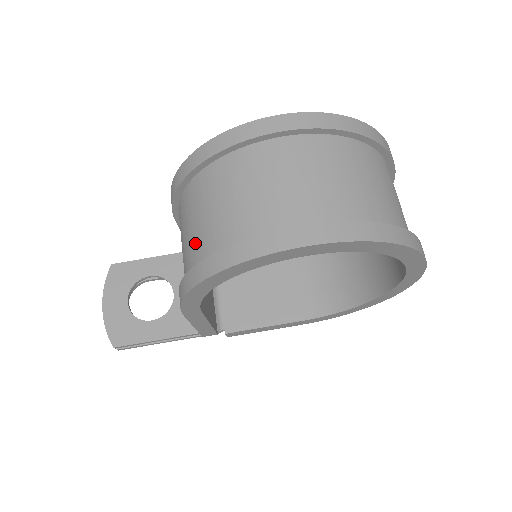
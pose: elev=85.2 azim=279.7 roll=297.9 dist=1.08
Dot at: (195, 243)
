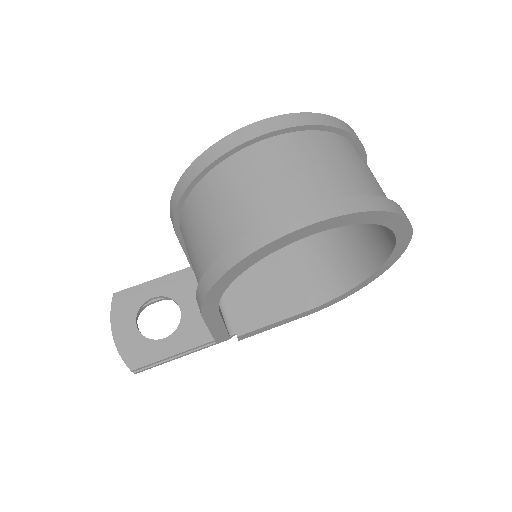
Dot at: (207, 245)
